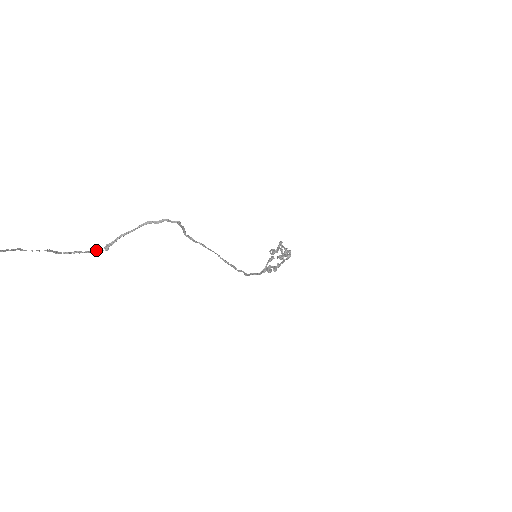
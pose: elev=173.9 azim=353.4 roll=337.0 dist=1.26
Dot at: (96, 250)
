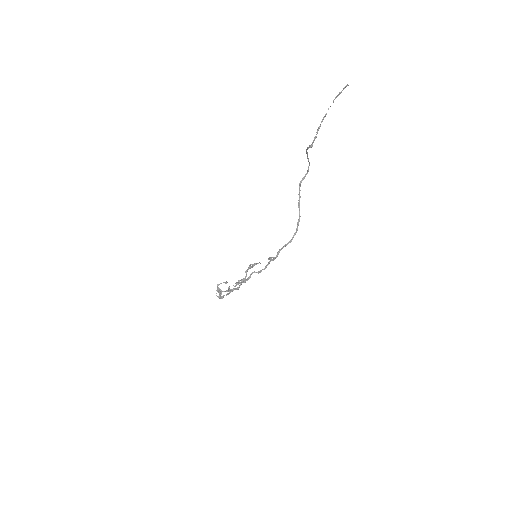
Dot at: occluded
